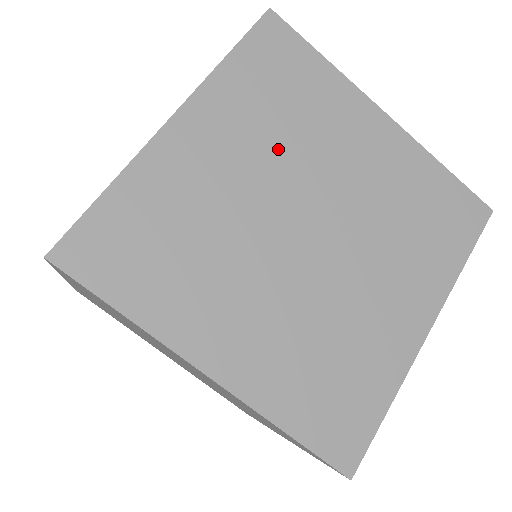
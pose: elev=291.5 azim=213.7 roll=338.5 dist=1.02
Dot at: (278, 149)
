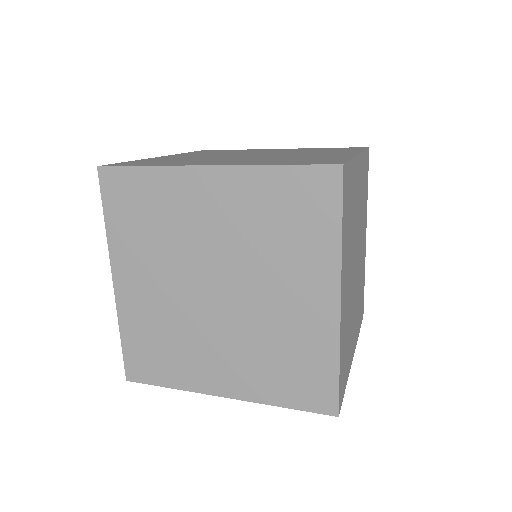
Dot at: (167, 254)
